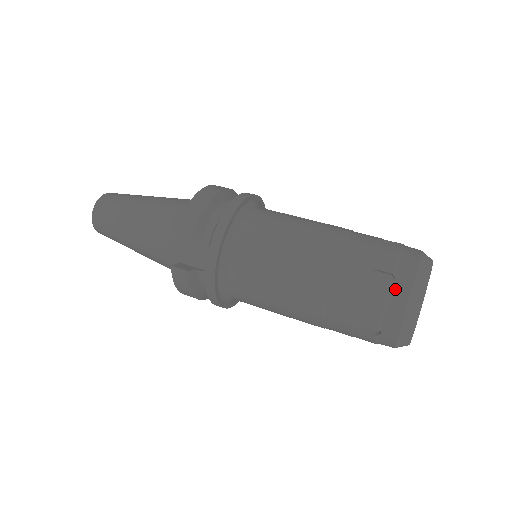
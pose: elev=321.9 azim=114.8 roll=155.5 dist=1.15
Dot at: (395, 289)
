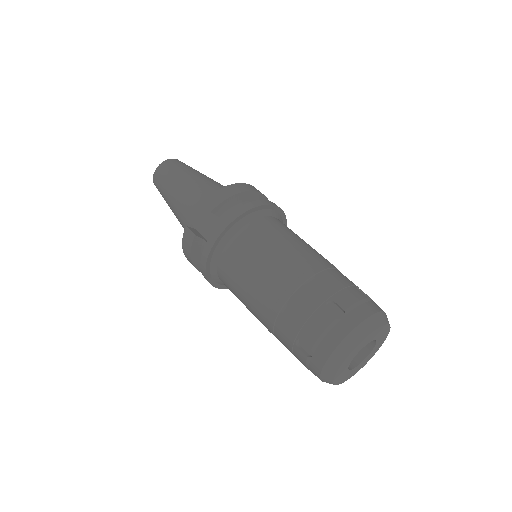
Dot at: (340, 323)
